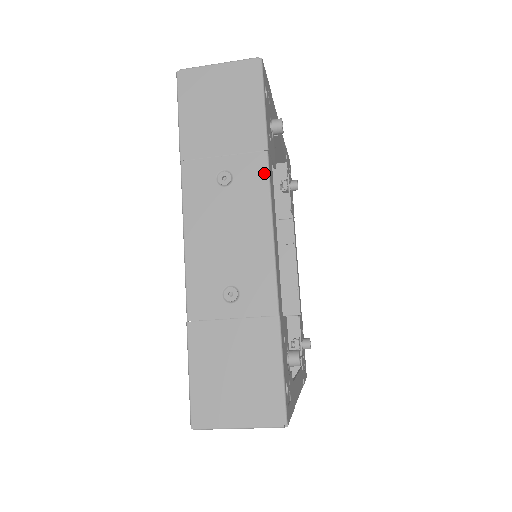
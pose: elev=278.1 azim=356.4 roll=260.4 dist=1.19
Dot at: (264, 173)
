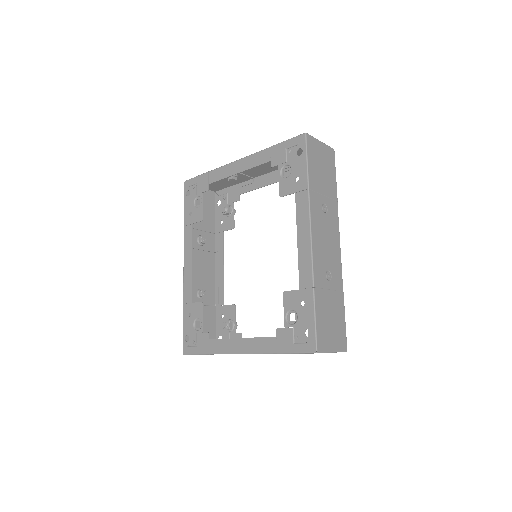
Dot at: (337, 213)
